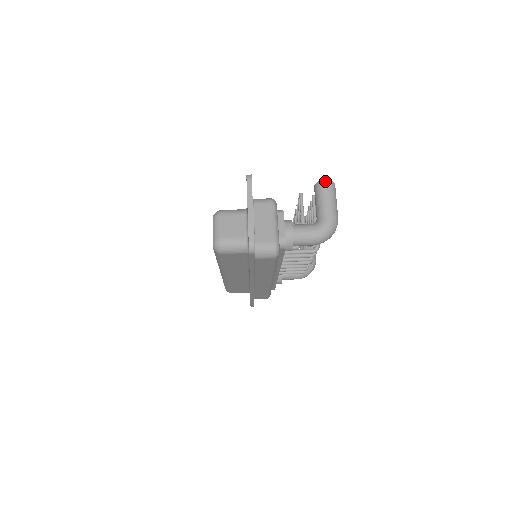
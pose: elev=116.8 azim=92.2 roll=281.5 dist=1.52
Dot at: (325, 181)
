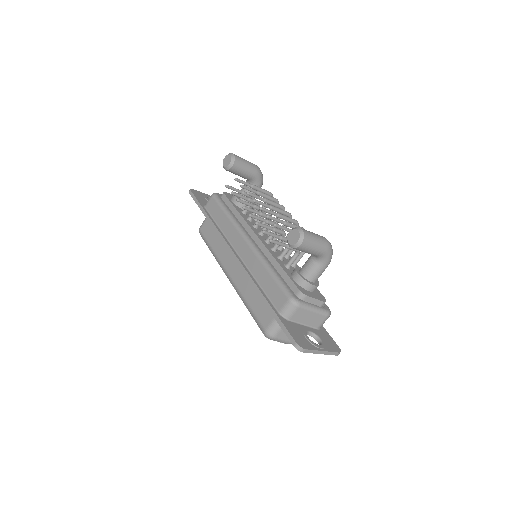
Dot at: (301, 245)
